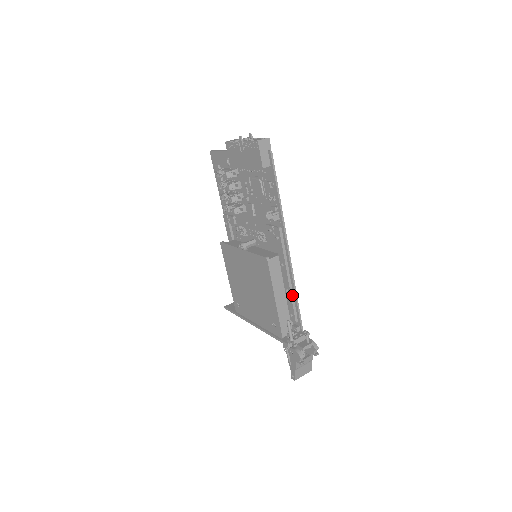
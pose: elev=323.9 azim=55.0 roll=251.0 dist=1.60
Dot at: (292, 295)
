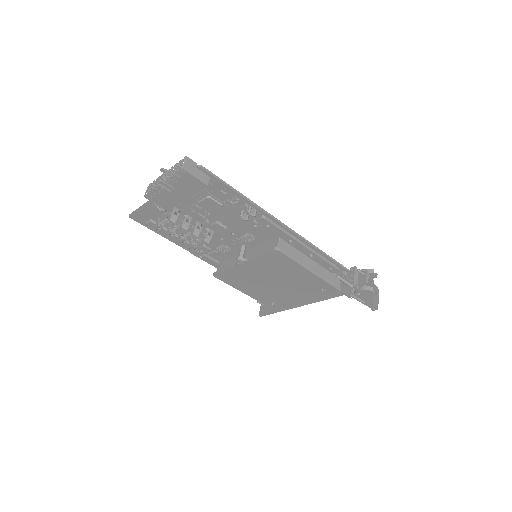
Dot at: (318, 255)
